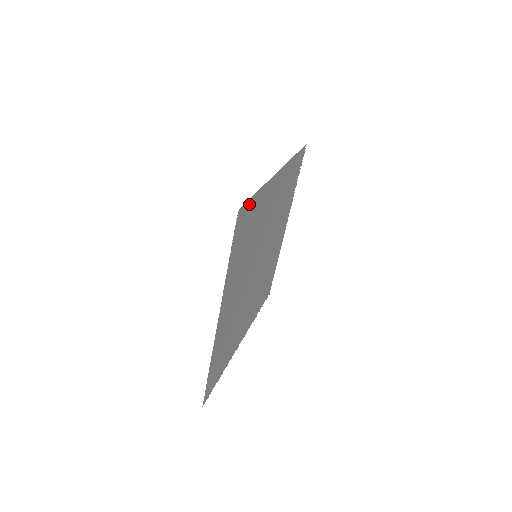
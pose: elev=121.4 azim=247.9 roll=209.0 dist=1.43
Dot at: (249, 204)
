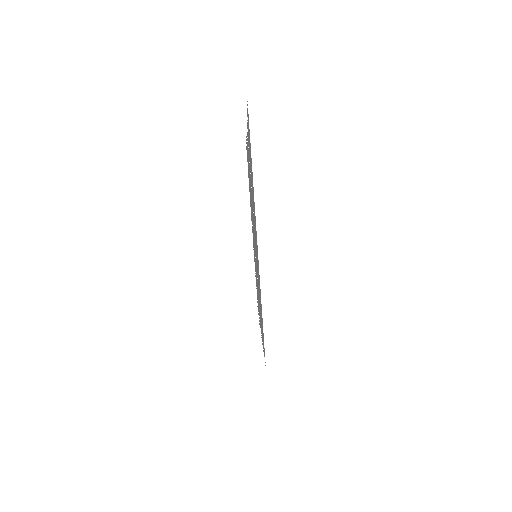
Dot at: (263, 336)
